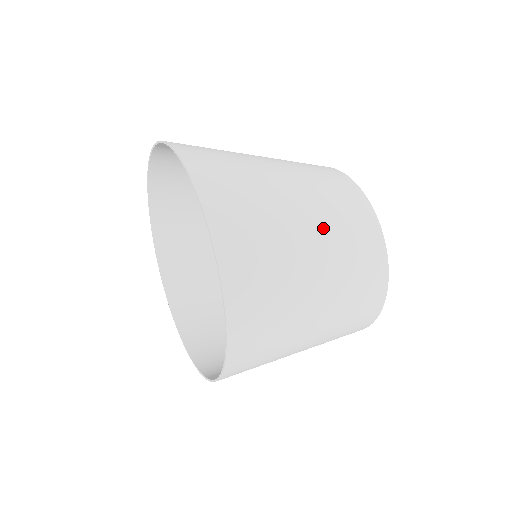
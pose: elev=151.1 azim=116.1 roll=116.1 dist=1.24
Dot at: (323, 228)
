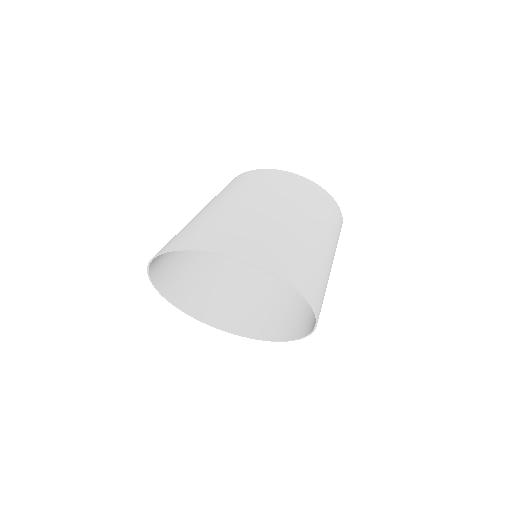
Dot at: (296, 212)
